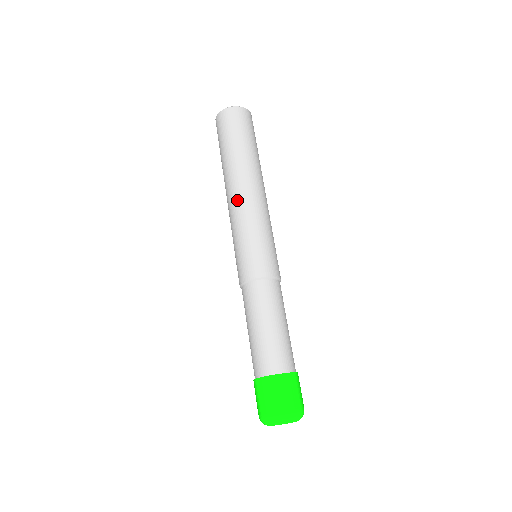
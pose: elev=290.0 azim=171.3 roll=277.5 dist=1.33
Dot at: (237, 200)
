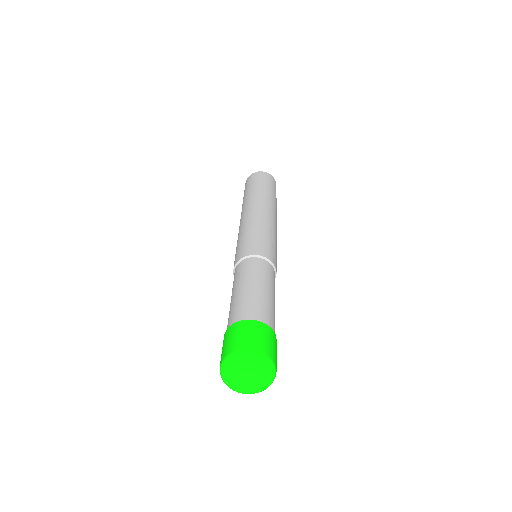
Dot at: (249, 213)
